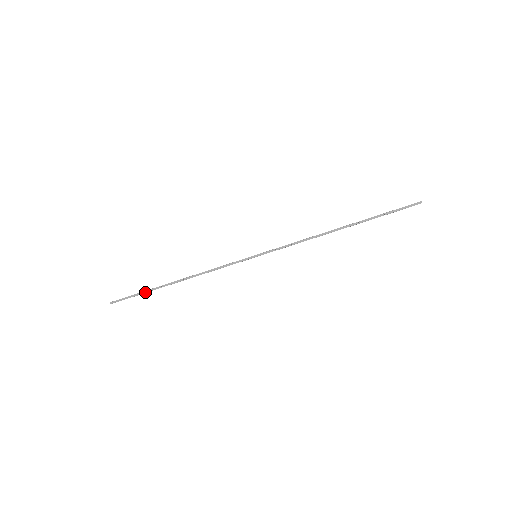
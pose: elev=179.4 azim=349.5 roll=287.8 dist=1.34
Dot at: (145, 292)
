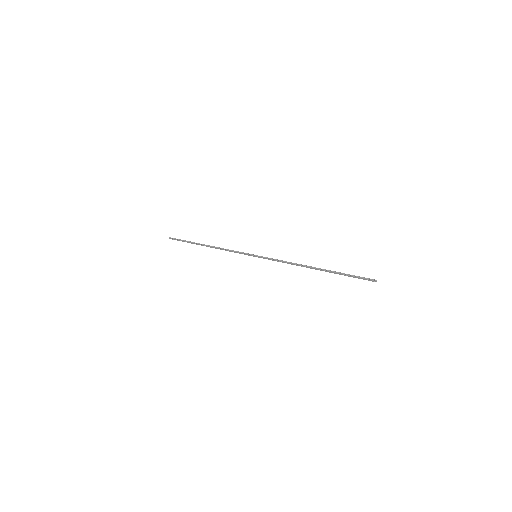
Dot at: occluded
